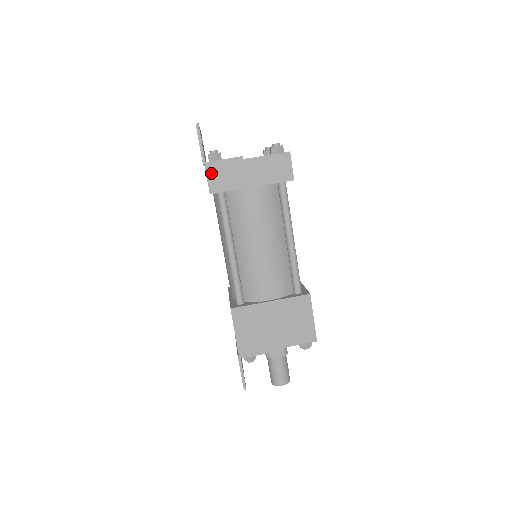
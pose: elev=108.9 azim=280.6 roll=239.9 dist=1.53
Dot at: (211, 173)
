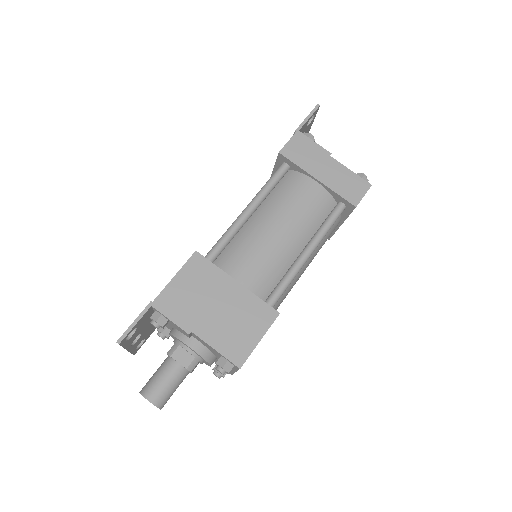
Dot at: (295, 141)
